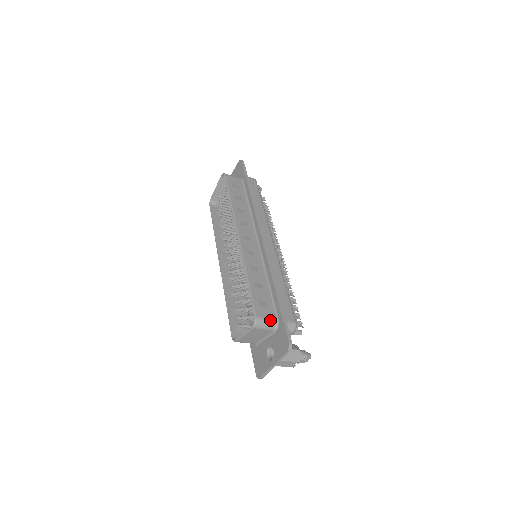
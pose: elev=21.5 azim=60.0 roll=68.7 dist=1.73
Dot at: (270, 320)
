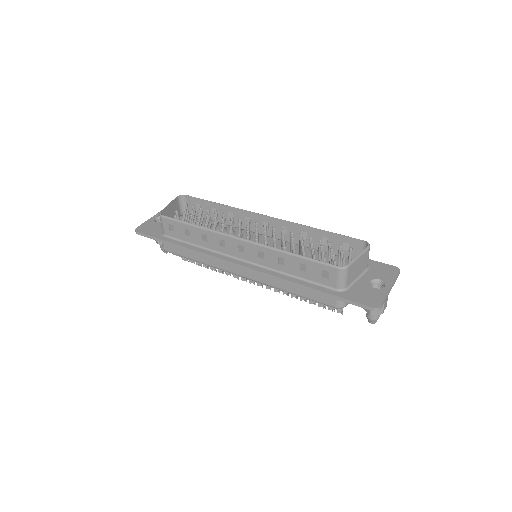
Dot at: occluded
